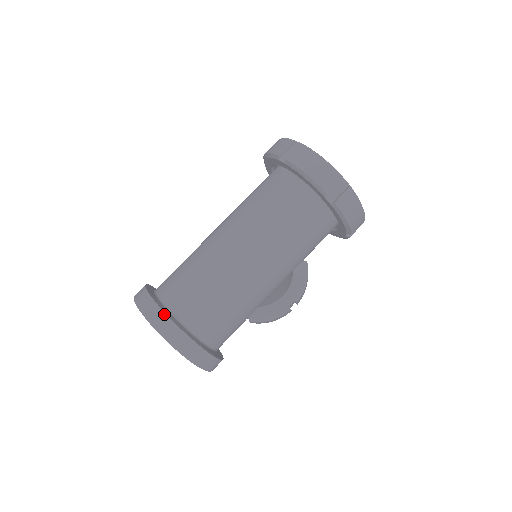
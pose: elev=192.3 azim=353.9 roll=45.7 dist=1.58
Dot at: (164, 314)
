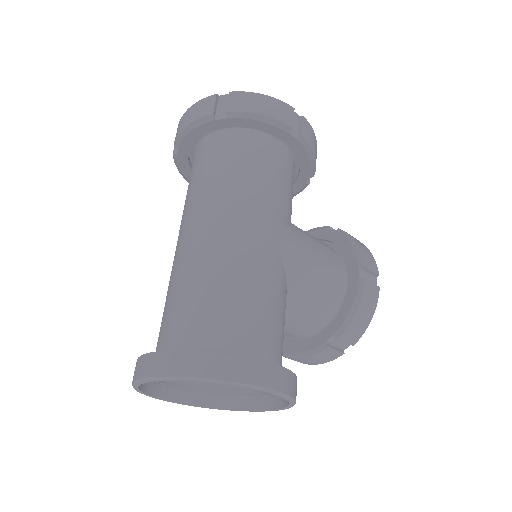
Dot at: (144, 356)
